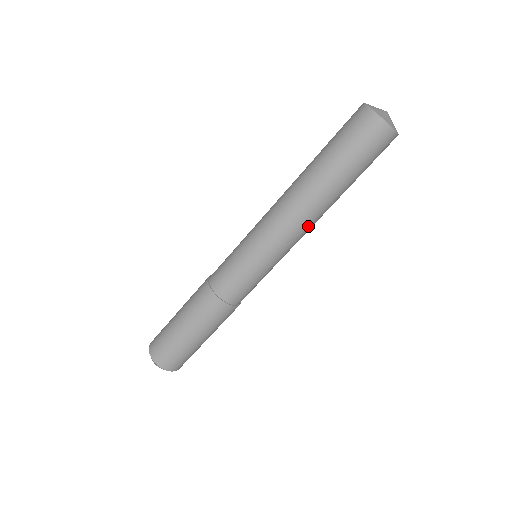
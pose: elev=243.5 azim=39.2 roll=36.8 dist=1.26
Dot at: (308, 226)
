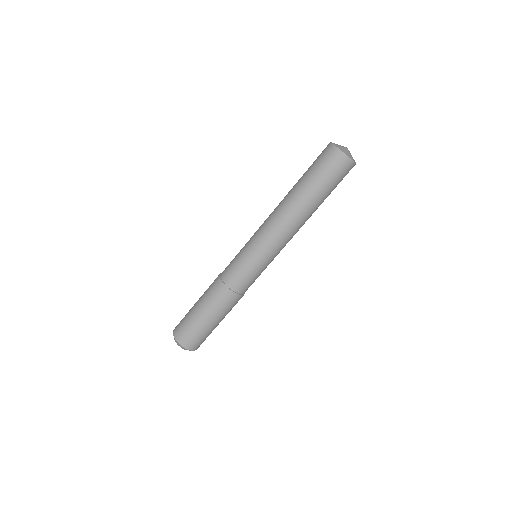
Dot at: occluded
